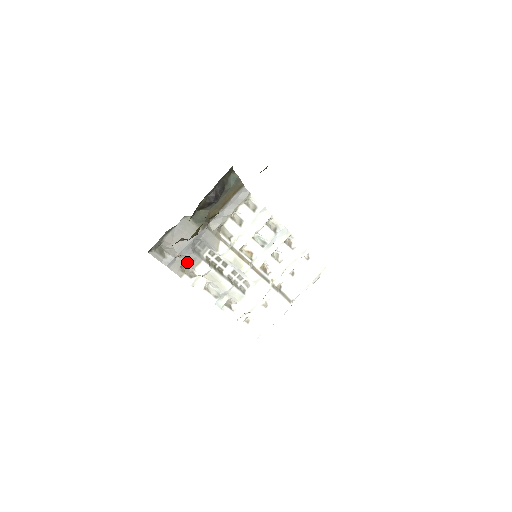
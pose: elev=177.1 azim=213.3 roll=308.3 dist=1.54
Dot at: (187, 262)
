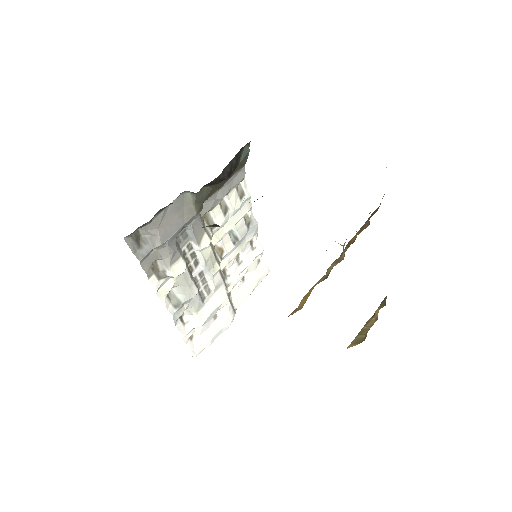
Dot at: (163, 257)
